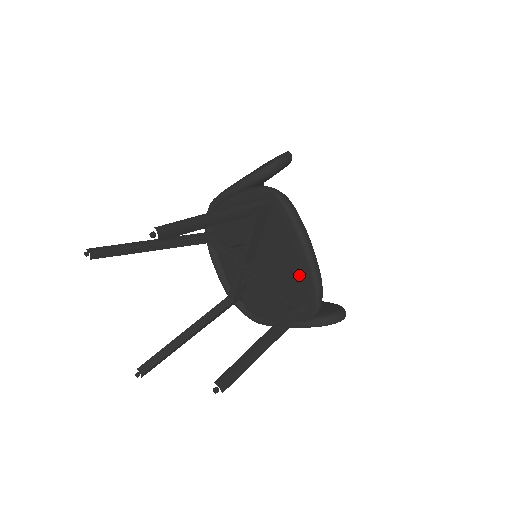
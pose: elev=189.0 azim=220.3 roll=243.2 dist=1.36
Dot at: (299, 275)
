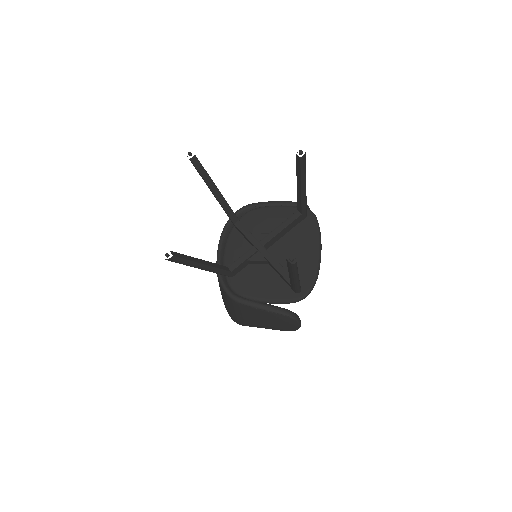
Dot at: (305, 267)
